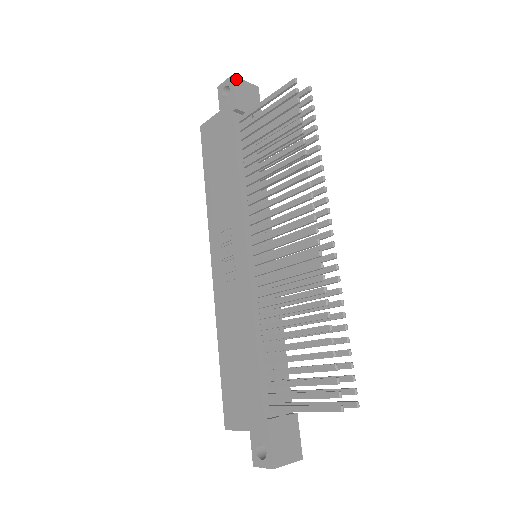
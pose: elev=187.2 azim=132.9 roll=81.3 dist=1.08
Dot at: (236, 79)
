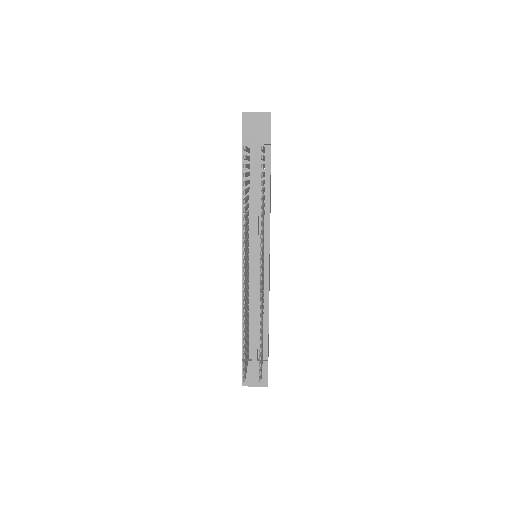
Dot at: (246, 115)
